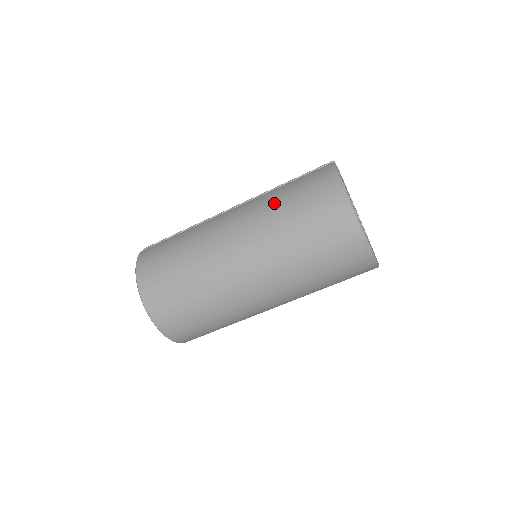
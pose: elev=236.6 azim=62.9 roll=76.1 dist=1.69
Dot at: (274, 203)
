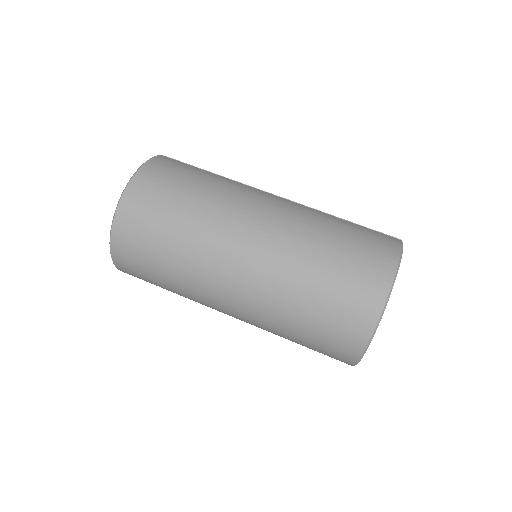
Dot at: (322, 224)
